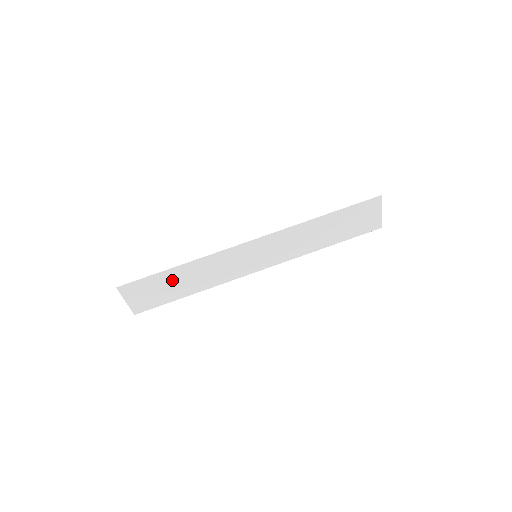
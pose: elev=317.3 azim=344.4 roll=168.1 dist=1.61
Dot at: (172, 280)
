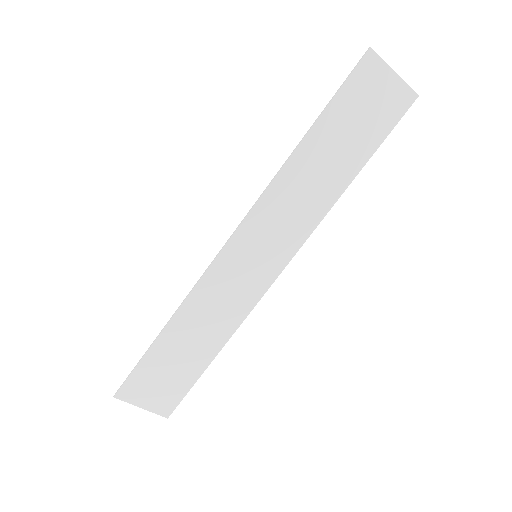
Dot at: (172, 351)
